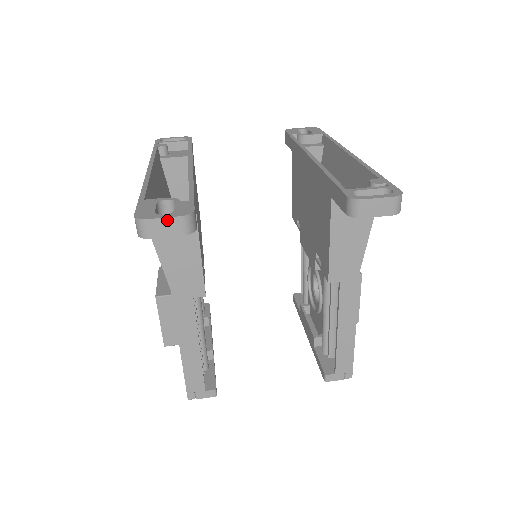
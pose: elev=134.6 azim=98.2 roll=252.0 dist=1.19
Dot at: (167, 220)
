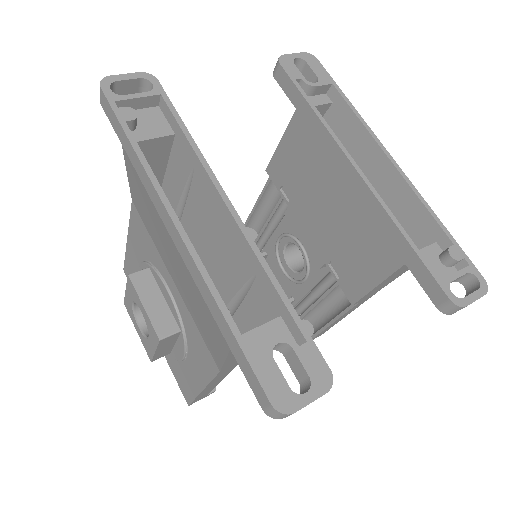
Dot at: occluded
